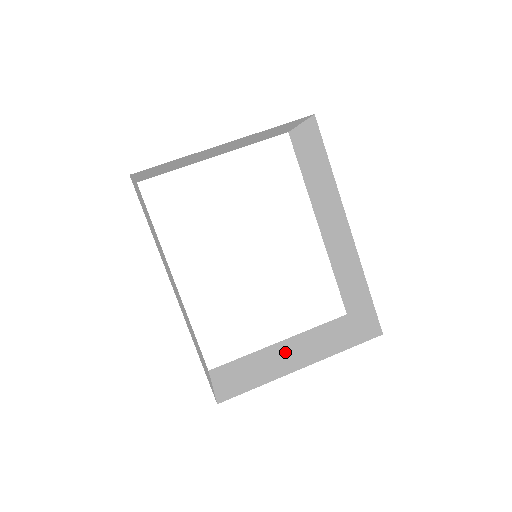
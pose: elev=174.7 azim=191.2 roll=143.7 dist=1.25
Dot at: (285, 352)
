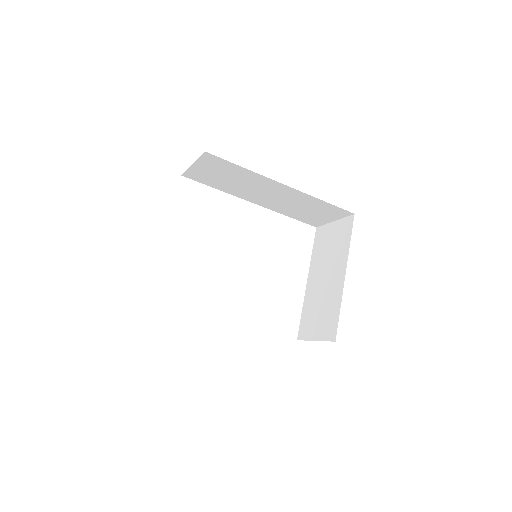
Dot at: (321, 281)
